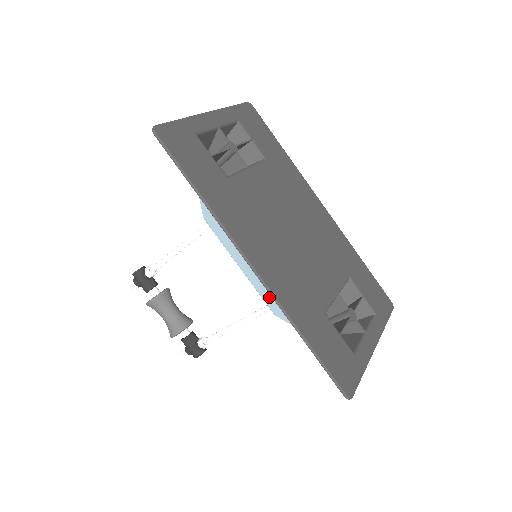
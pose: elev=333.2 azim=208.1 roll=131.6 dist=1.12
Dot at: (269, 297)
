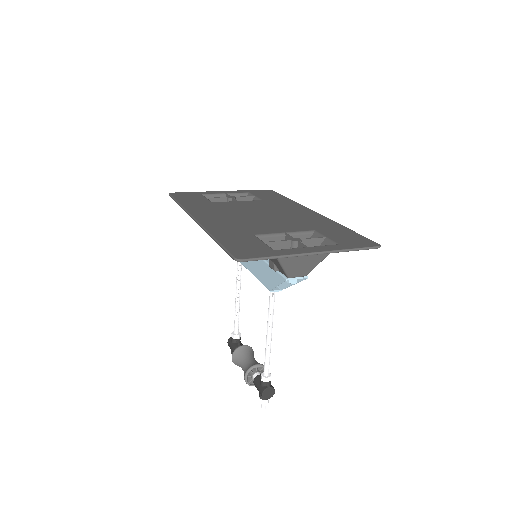
Dot at: (262, 277)
